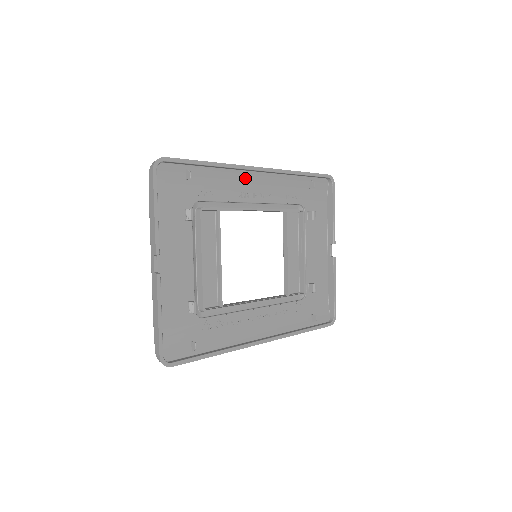
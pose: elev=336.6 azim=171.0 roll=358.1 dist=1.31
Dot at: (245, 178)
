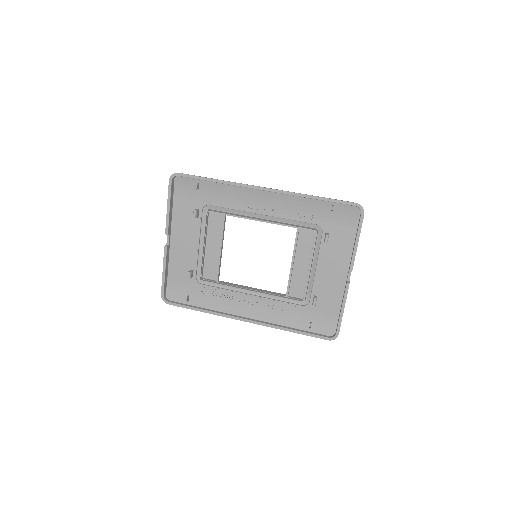
Dot at: (252, 194)
